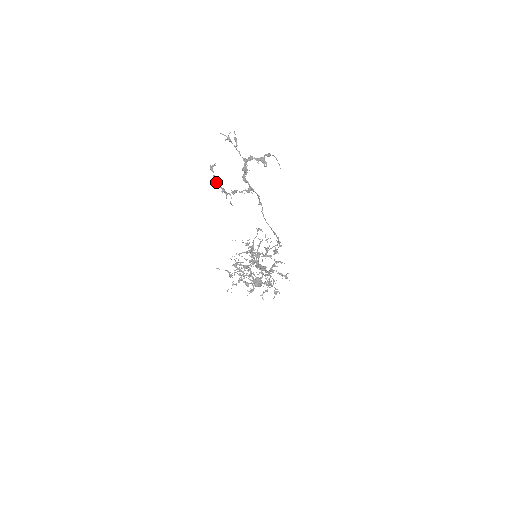
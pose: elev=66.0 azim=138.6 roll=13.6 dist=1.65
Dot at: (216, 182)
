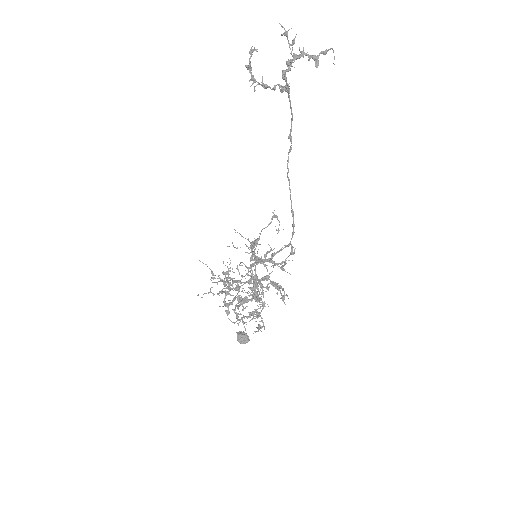
Dot at: (249, 63)
